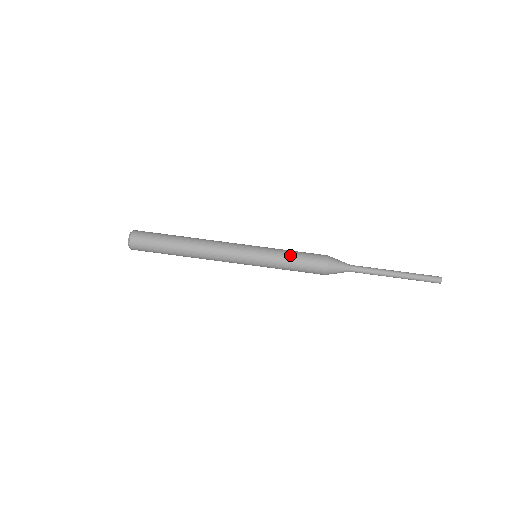
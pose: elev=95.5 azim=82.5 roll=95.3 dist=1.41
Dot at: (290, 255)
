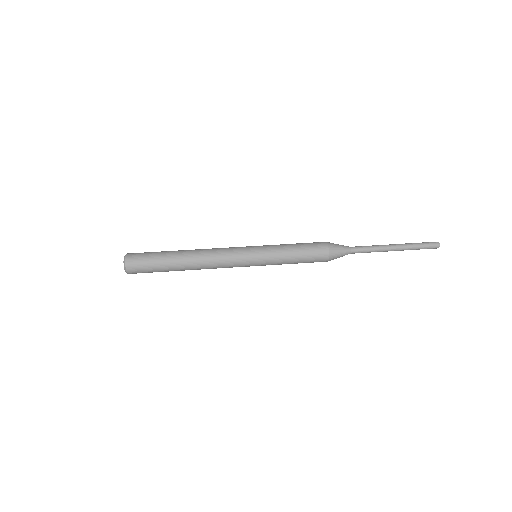
Dot at: (290, 246)
